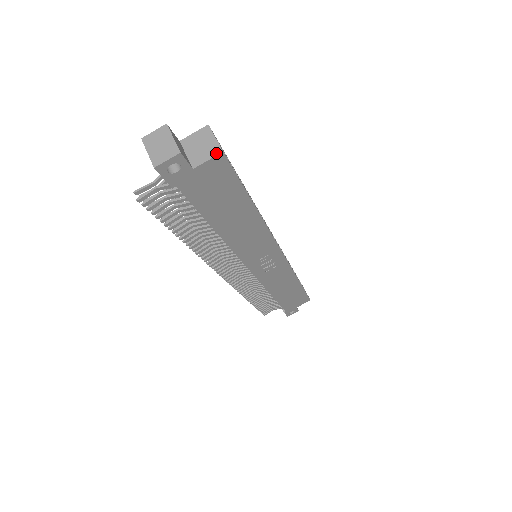
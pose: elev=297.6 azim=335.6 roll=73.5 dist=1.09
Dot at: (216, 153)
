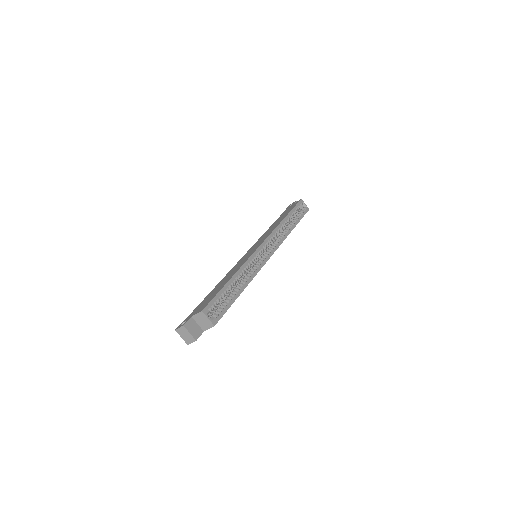
Dot at: (211, 326)
